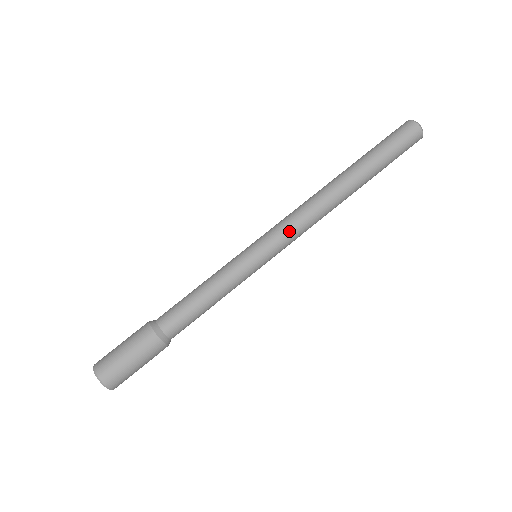
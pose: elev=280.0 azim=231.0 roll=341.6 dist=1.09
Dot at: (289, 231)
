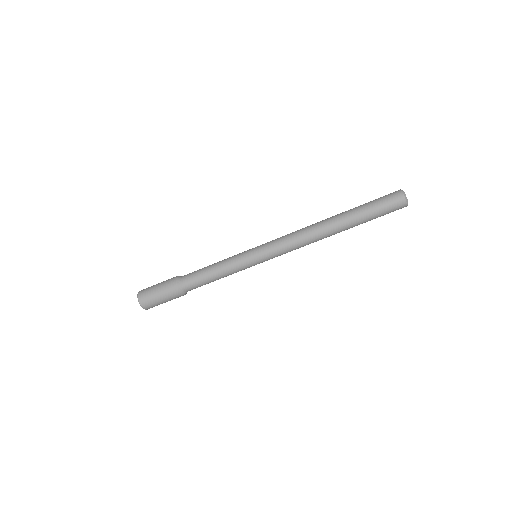
Dot at: (283, 251)
